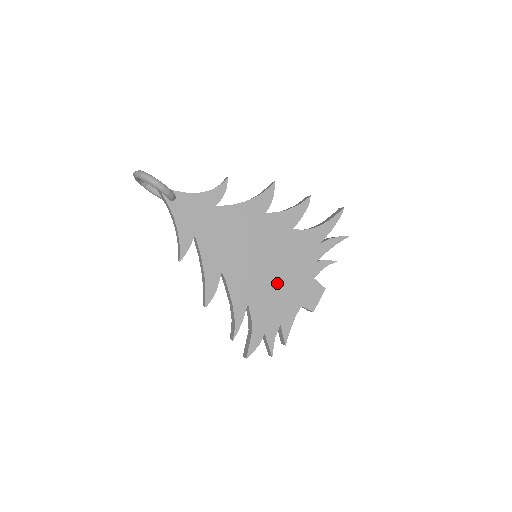
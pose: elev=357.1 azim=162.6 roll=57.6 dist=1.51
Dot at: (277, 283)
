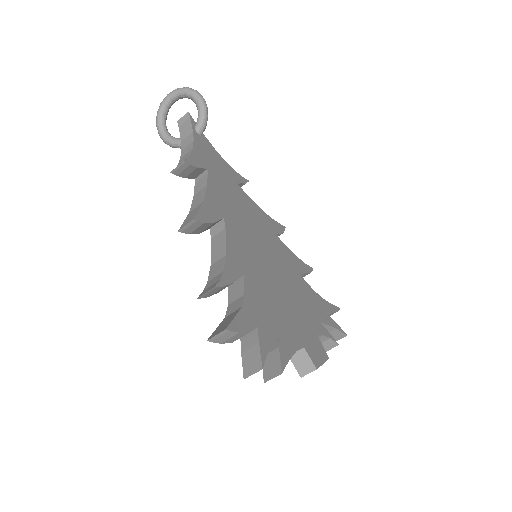
Dot at: (279, 294)
